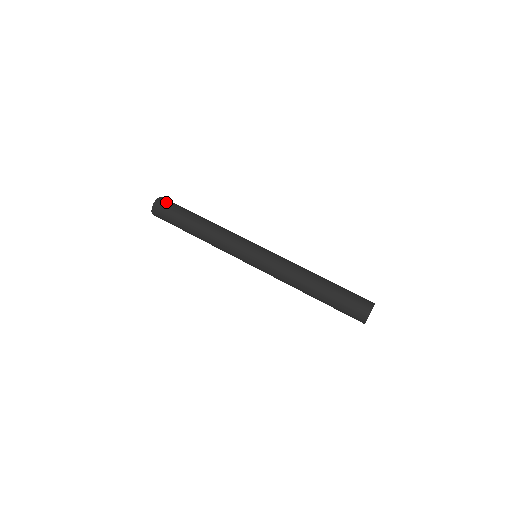
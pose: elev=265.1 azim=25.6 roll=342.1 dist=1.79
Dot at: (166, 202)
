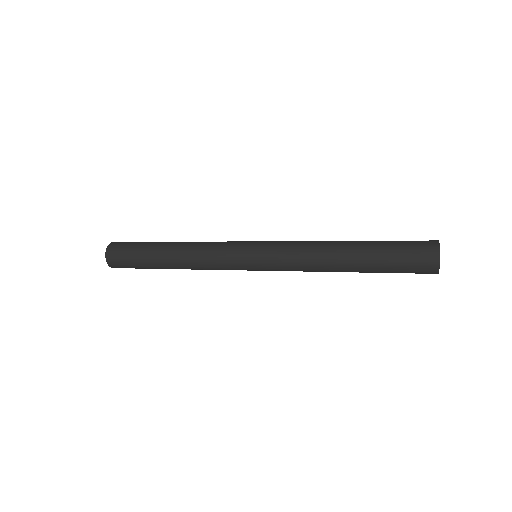
Dot at: (116, 254)
